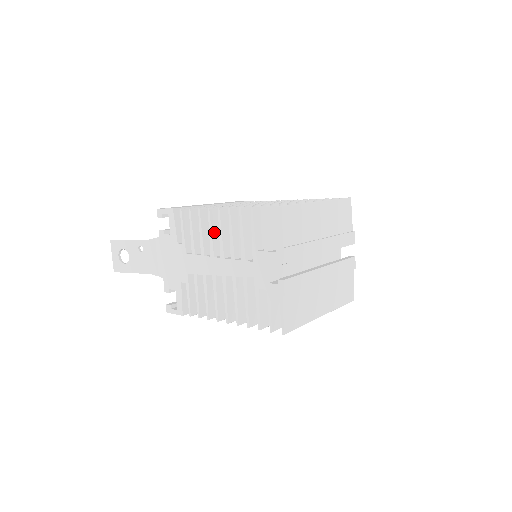
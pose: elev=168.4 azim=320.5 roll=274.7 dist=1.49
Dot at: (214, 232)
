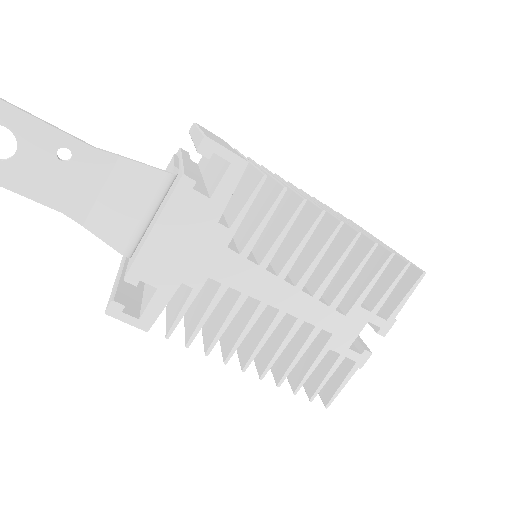
Dot at: (303, 244)
